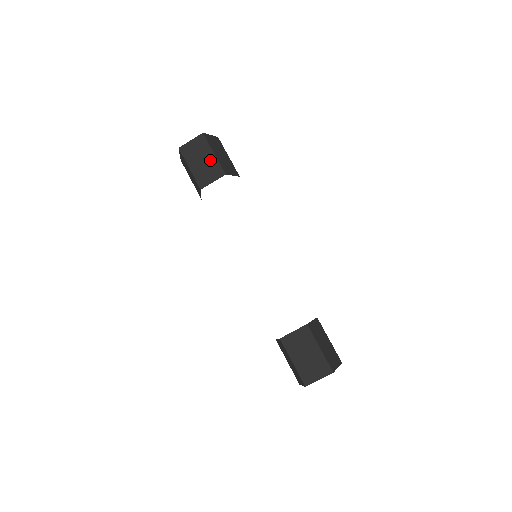
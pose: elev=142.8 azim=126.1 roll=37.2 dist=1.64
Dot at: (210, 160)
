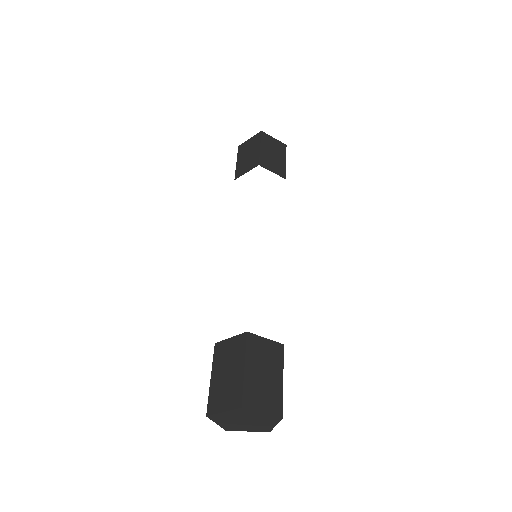
Dot at: (254, 153)
